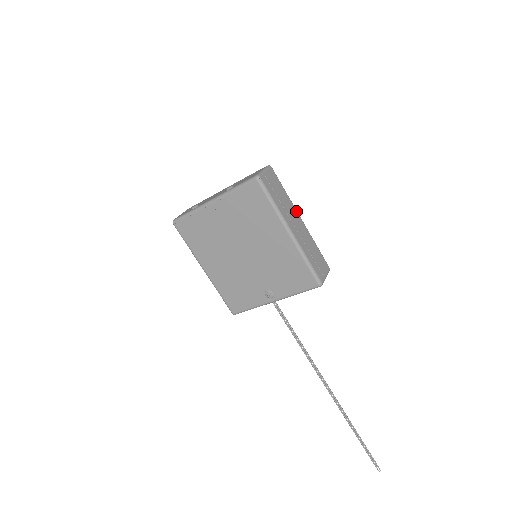
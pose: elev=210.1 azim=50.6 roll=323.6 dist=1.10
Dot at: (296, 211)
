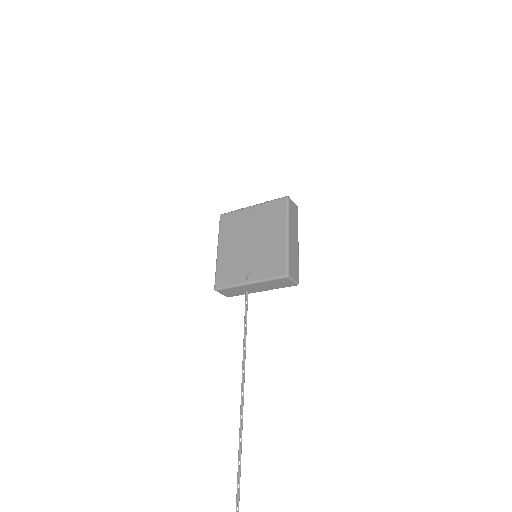
Dot at: occluded
